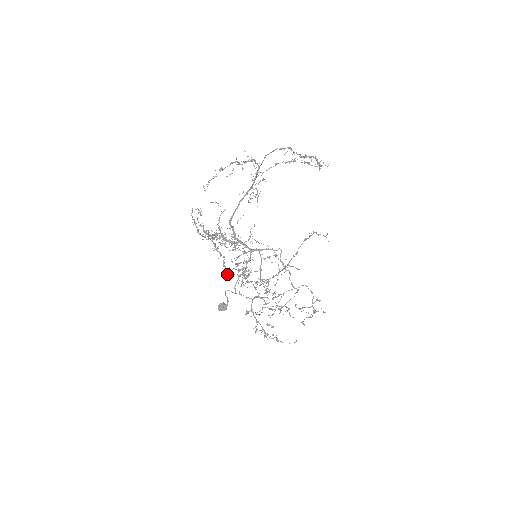
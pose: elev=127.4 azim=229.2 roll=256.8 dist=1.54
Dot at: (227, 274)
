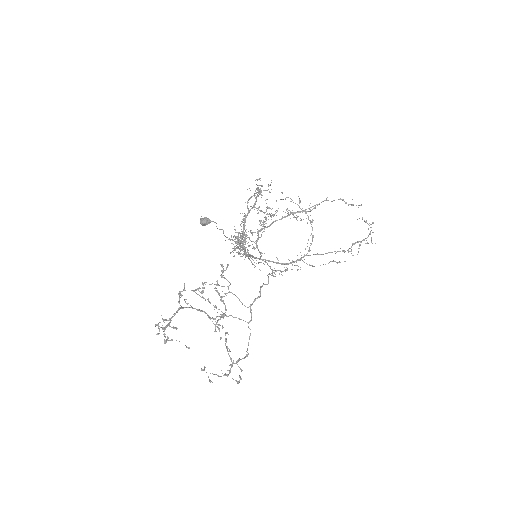
Dot at: occluded
